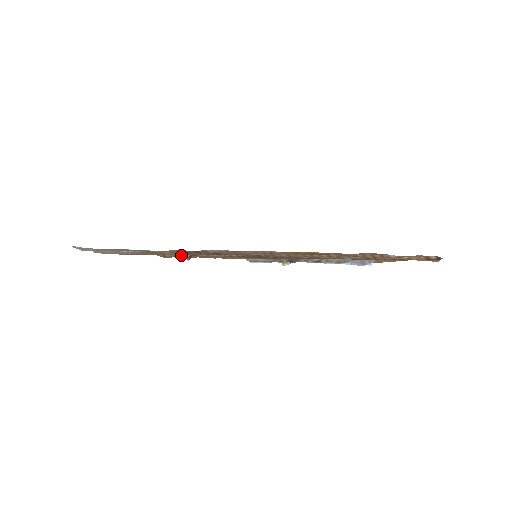
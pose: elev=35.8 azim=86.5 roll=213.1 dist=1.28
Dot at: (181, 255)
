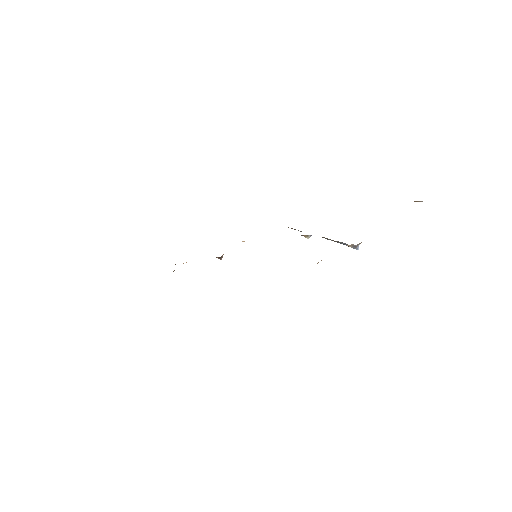
Dot at: occluded
